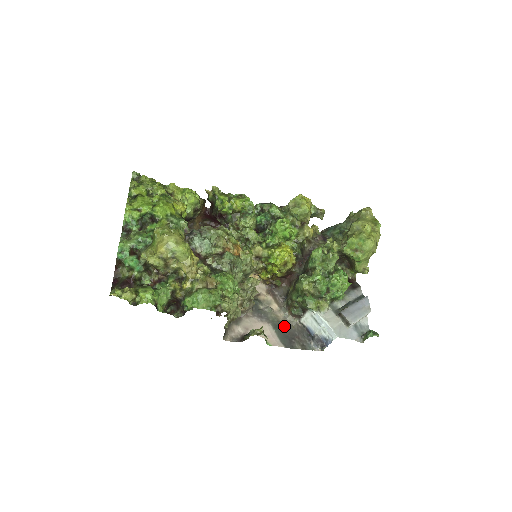
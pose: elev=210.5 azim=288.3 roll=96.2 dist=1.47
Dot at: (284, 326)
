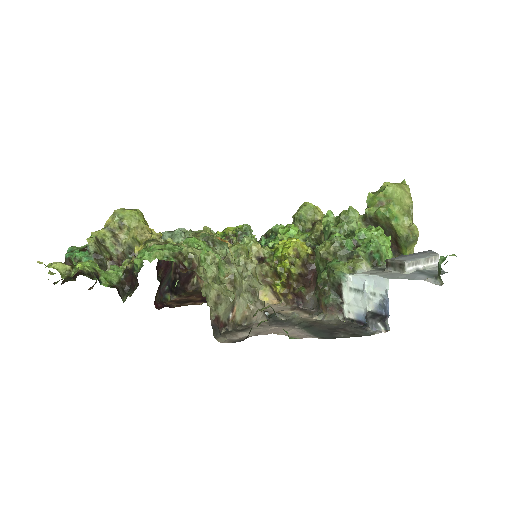
Dot at: (319, 324)
